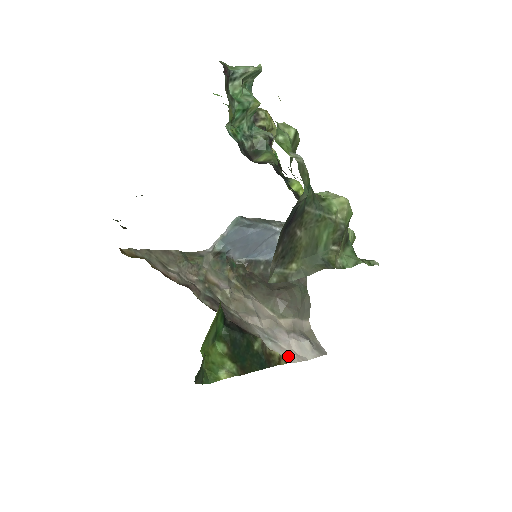
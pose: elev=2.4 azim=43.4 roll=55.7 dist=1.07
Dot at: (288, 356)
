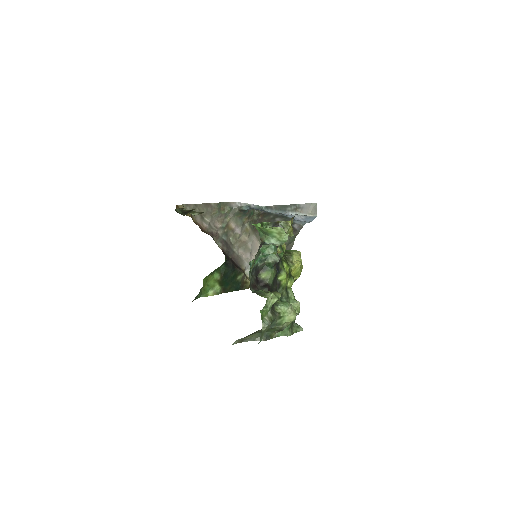
Dot at: occluded
